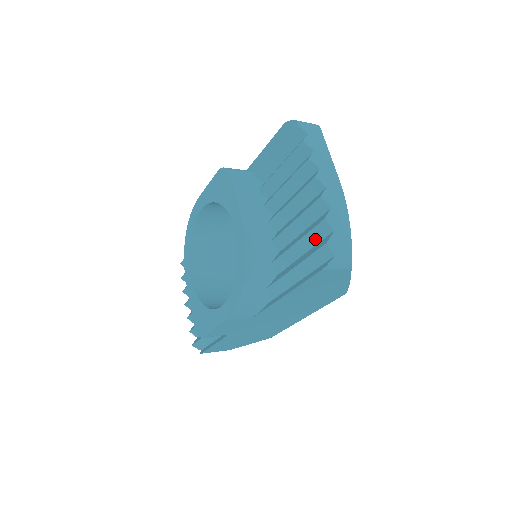
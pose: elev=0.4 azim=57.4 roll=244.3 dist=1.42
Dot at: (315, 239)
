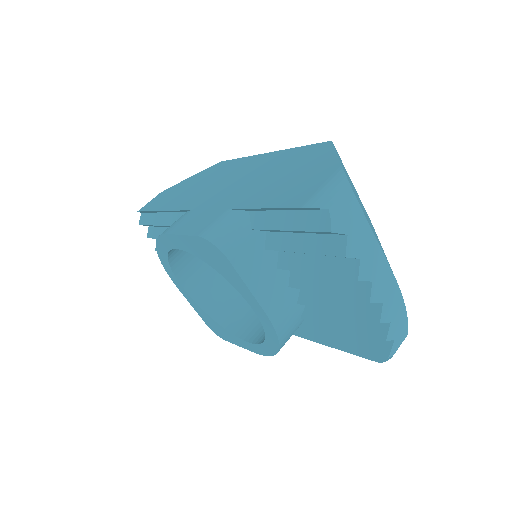
Dot at: occluded
